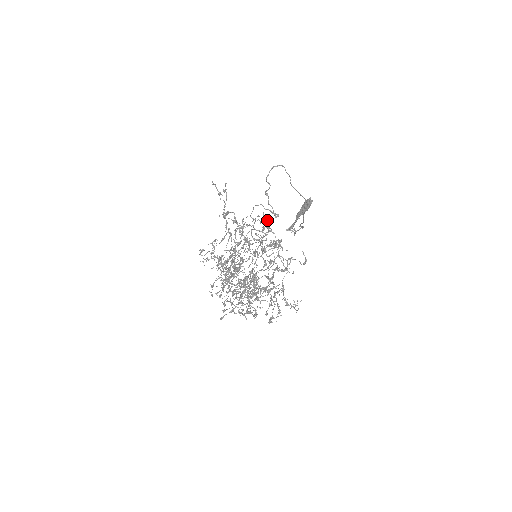
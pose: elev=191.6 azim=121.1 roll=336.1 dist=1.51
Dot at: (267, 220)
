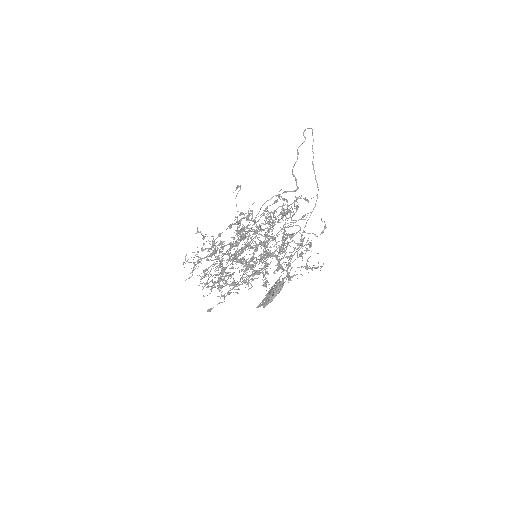
Dot at: (284, 198)
